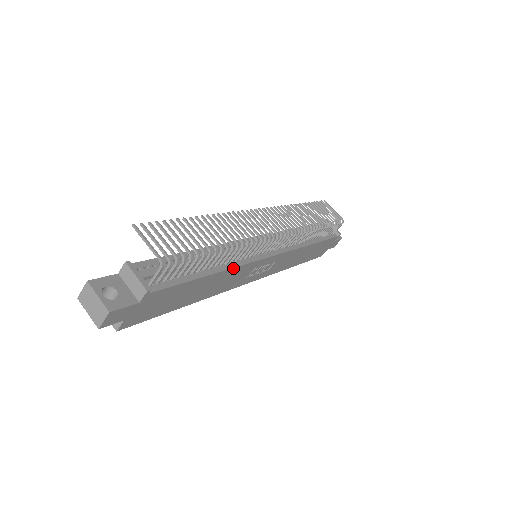
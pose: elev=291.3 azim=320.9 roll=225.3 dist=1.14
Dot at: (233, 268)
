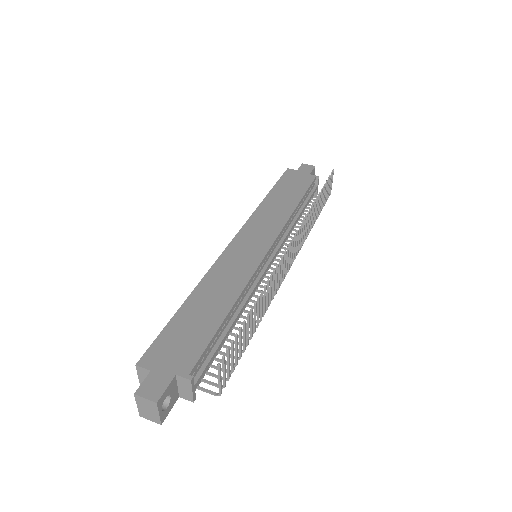
Dot at: occluded
